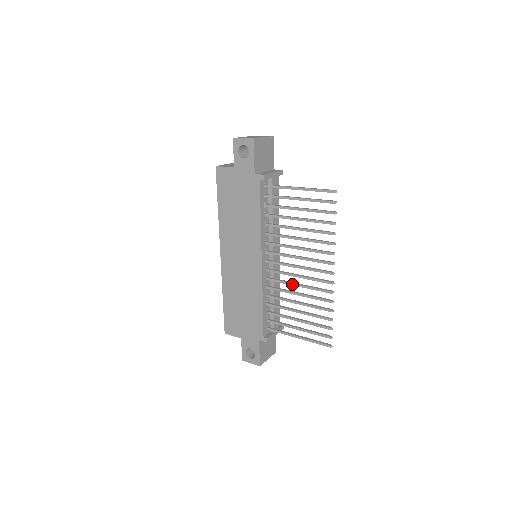
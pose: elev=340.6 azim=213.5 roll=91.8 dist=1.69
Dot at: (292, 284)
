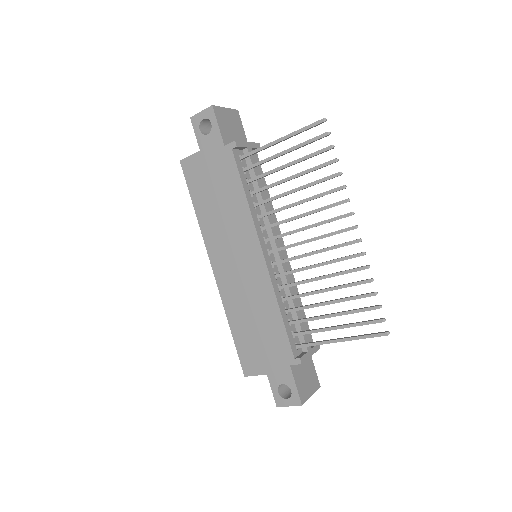
Dot at: (309, 267)
